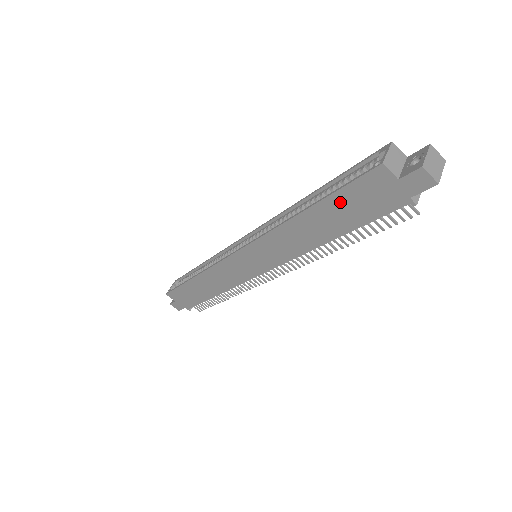
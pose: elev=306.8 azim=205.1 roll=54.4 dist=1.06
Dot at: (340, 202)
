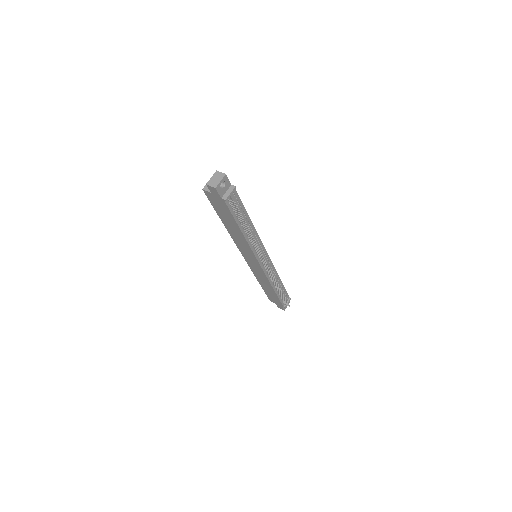
Dot at: (220, 212)
